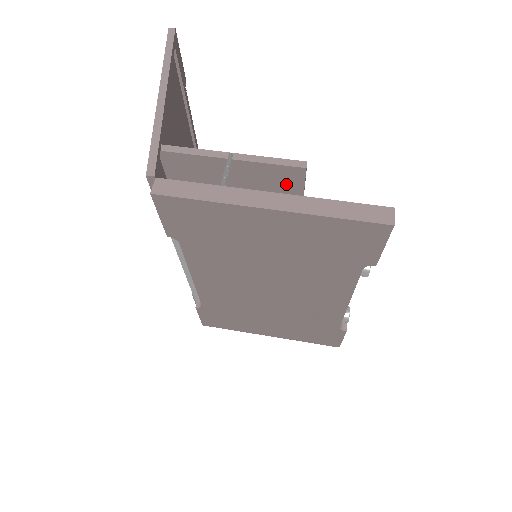
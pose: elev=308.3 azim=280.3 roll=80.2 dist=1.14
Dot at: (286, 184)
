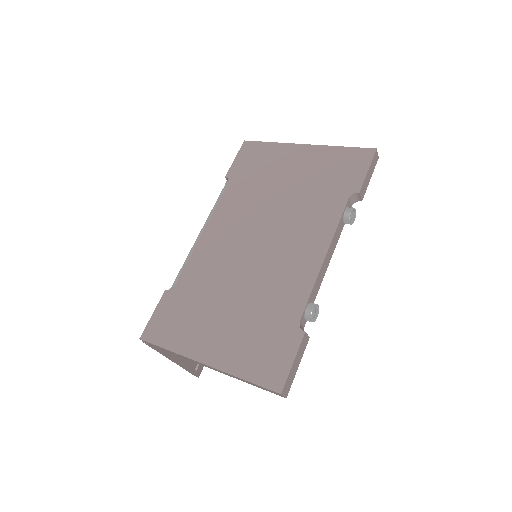
Dot at: occluded
